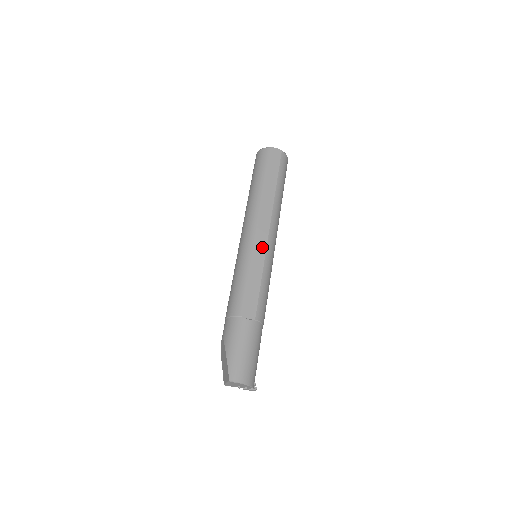
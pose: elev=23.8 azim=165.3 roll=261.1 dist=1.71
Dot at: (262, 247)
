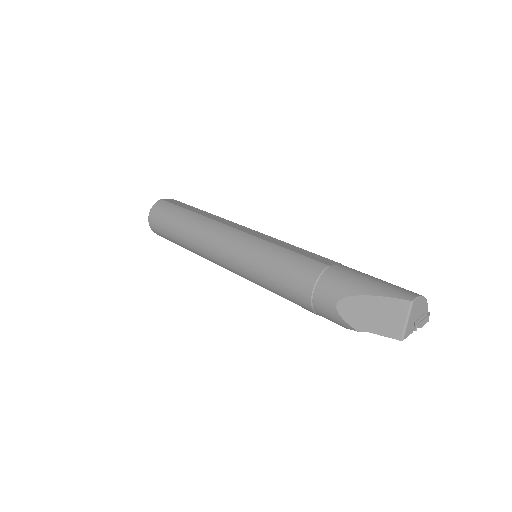
Dot at: (258, 234)
